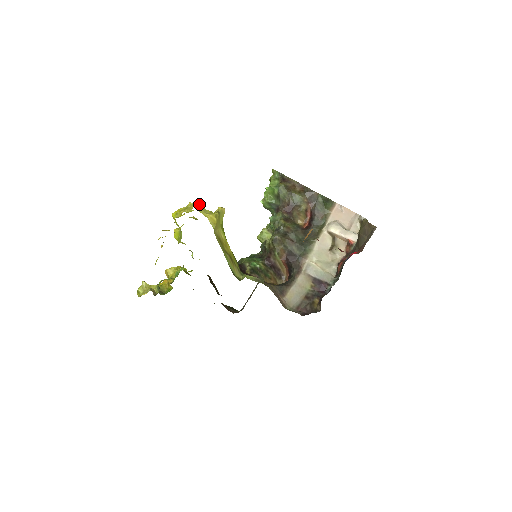
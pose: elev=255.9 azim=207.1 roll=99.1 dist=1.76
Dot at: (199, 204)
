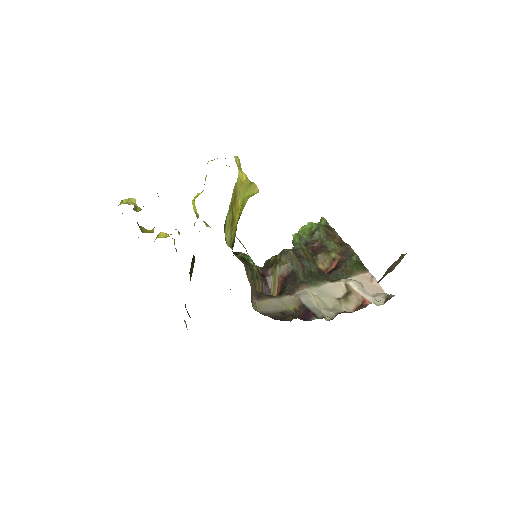
Dot at: occluded
